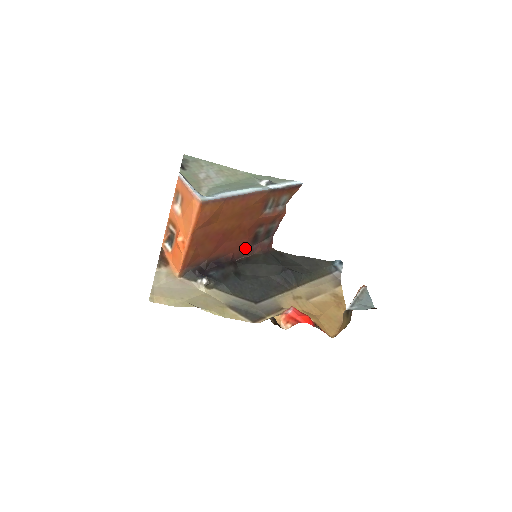
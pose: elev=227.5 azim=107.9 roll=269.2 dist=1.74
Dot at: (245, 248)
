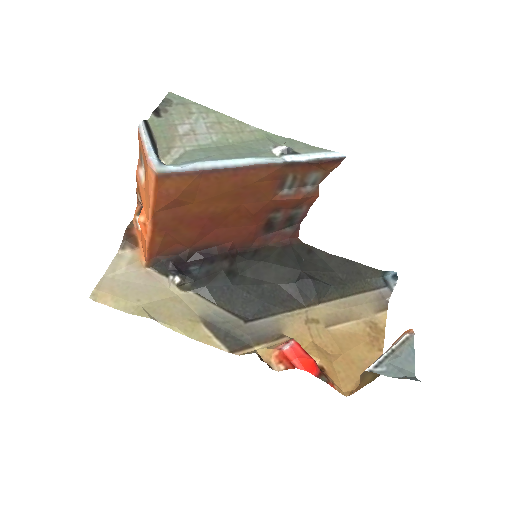
Dot at: (253, 237)
